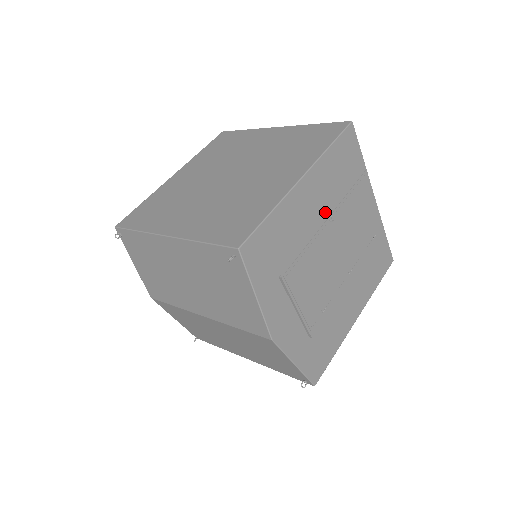
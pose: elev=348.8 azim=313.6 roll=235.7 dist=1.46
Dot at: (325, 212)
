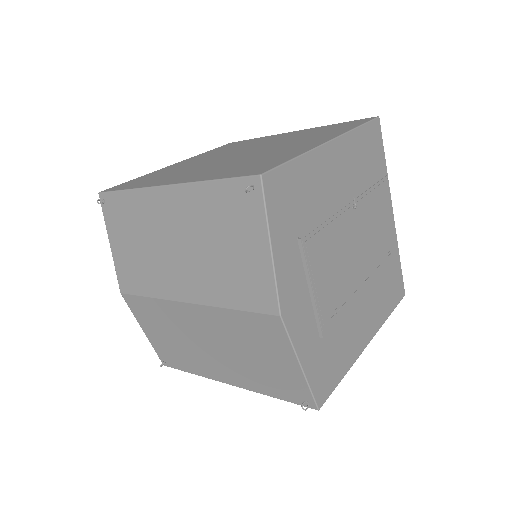
Dot at: (348, 194)
